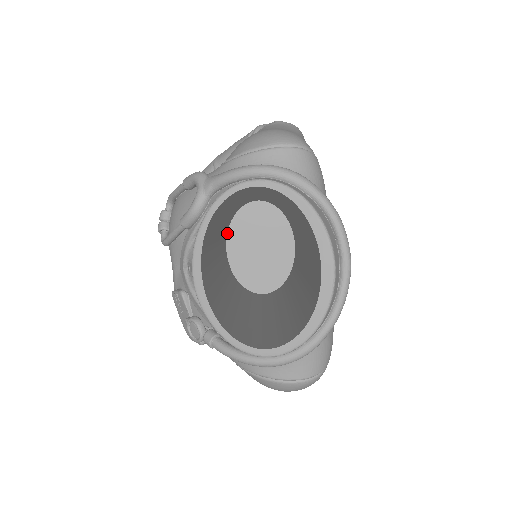
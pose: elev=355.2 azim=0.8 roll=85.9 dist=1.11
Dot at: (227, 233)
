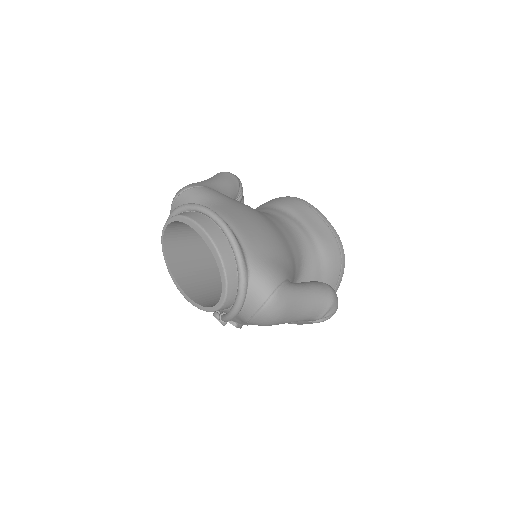
Dot at: occluded
